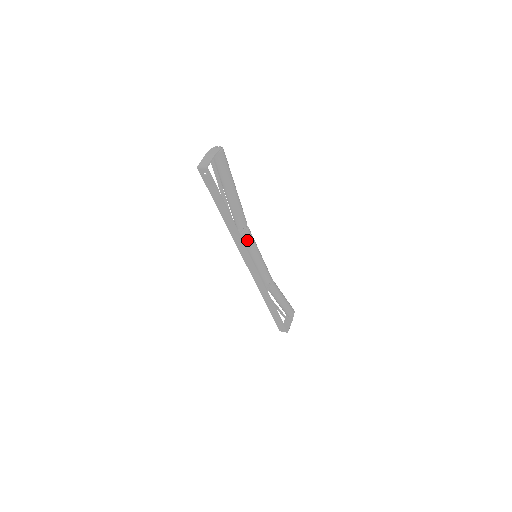
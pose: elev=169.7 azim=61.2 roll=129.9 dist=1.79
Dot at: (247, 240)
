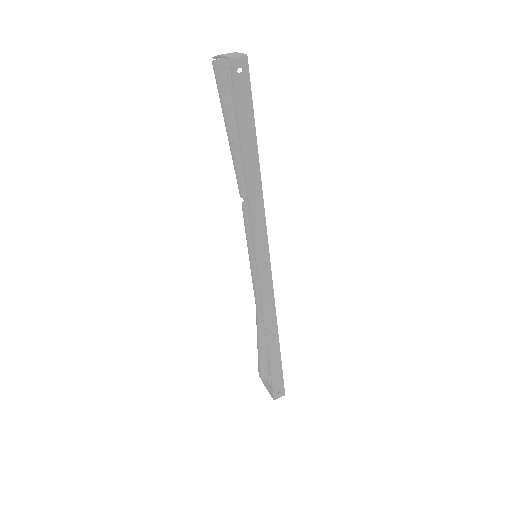
Dot at: occluded
